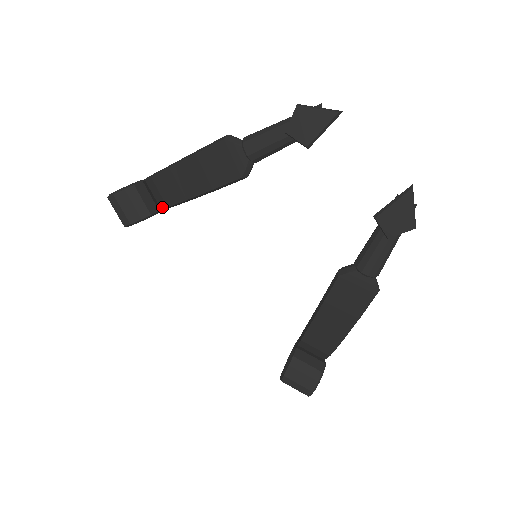
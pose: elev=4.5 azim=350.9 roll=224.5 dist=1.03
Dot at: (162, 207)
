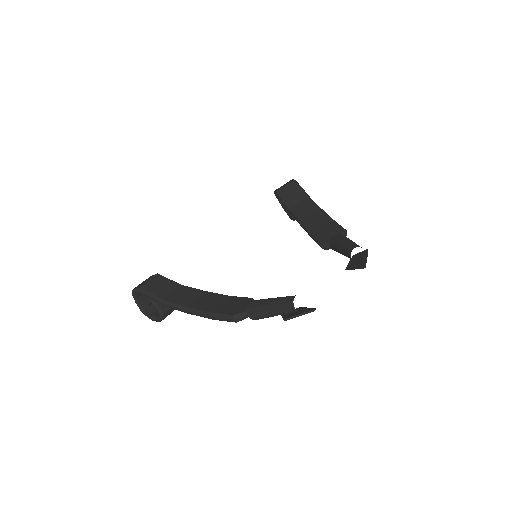
Dot at: occluded
